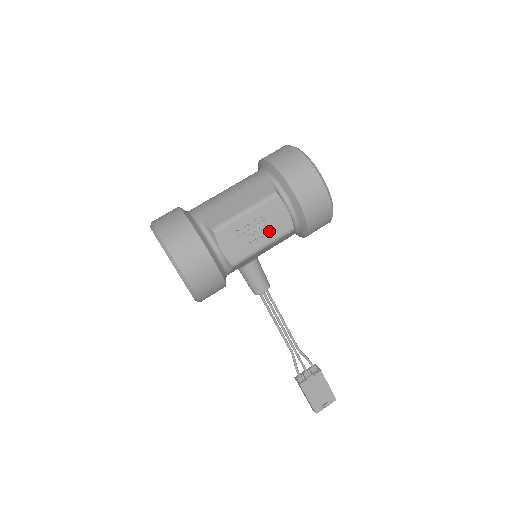
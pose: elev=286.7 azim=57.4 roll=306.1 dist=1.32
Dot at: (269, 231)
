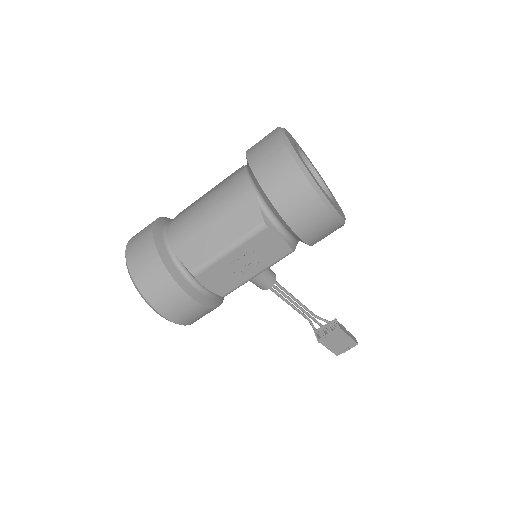
Dot at: (261, 261)
